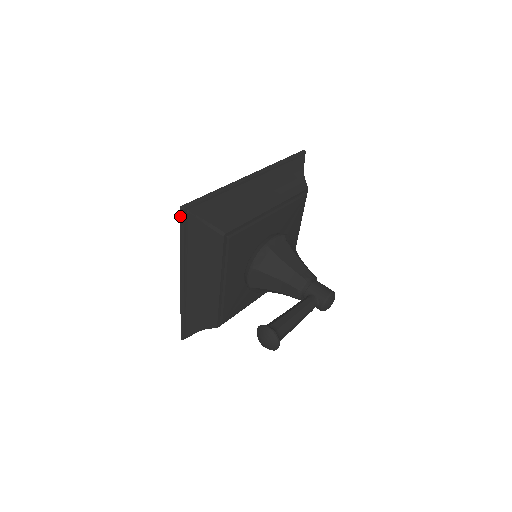
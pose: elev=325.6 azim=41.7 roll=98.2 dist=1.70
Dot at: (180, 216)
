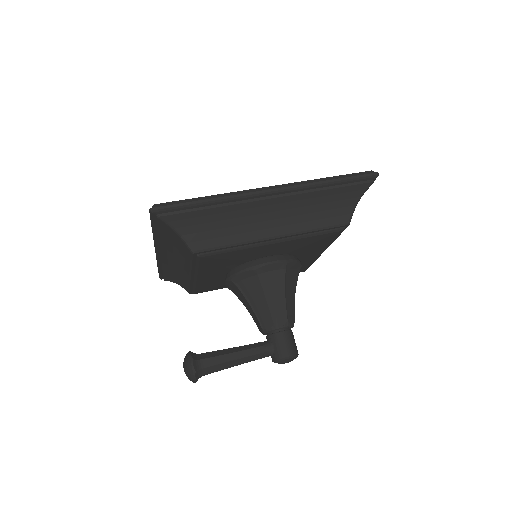
Dot at: (150, 214)
